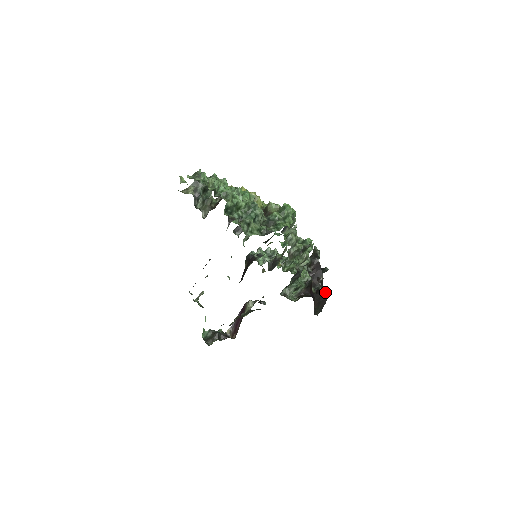
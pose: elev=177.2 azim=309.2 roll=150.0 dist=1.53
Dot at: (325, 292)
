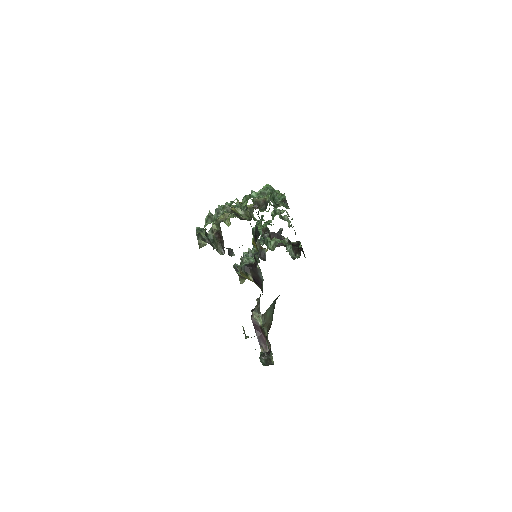
Dot at: (295, 242)
